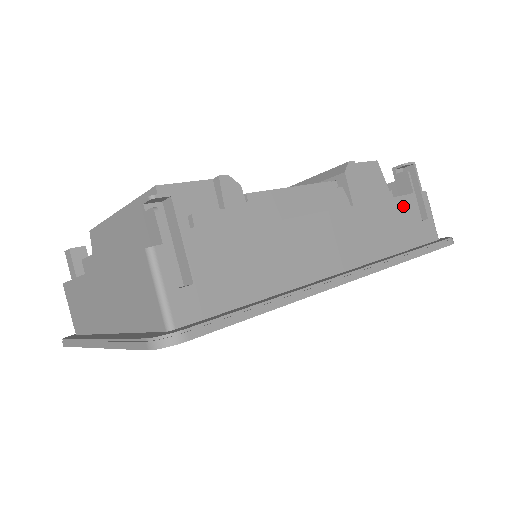
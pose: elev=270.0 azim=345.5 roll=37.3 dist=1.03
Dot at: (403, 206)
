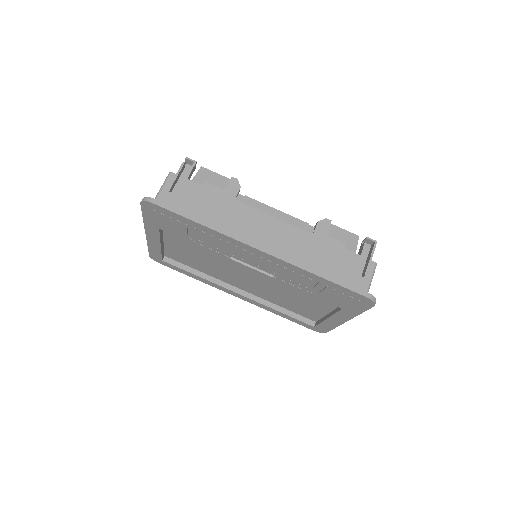
Dot at: (344, 255)
